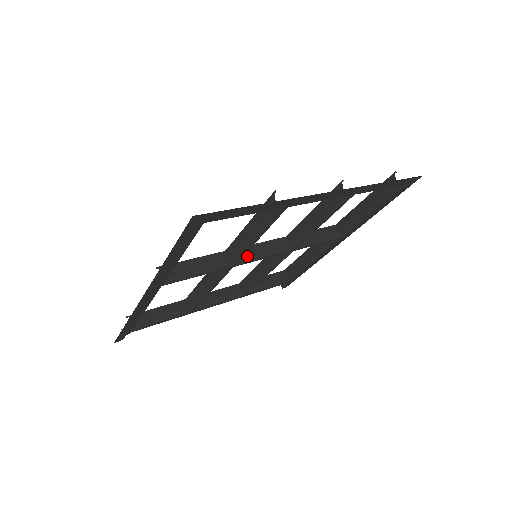
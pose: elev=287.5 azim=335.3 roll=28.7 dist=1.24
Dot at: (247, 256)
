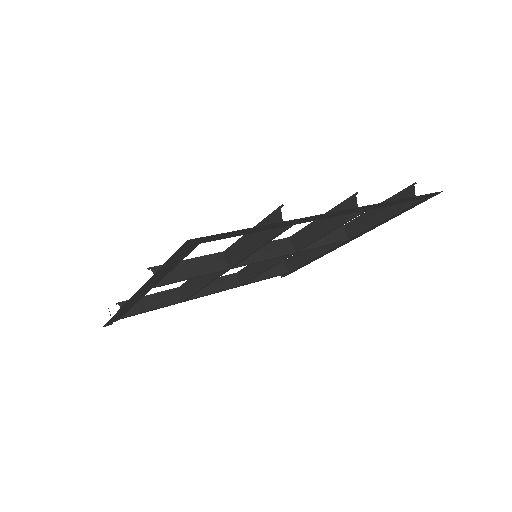
Dot at: (246, 258)
